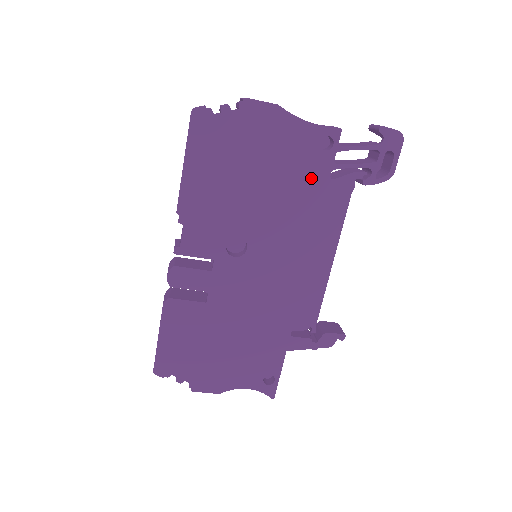
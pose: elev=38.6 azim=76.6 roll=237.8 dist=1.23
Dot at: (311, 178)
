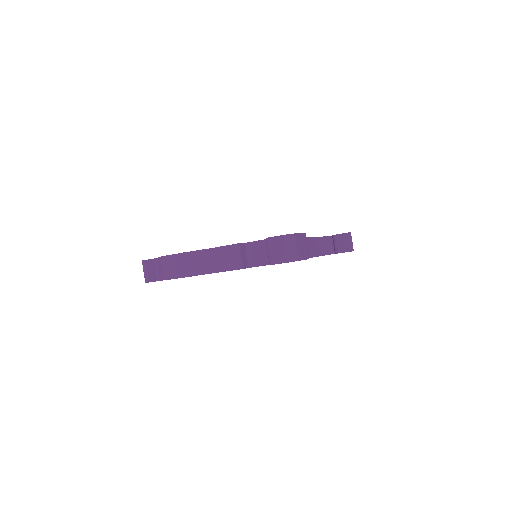
Dot at: occluded
